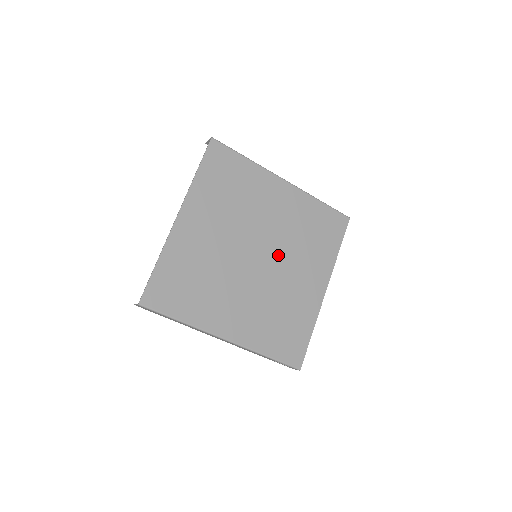
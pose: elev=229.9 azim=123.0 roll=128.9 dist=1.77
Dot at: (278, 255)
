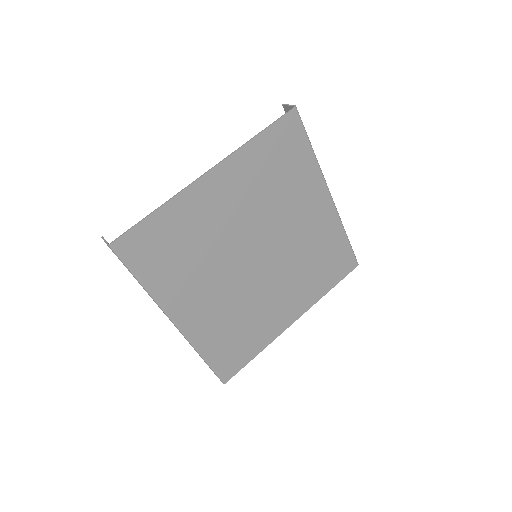
Dot at: (276, 266)
